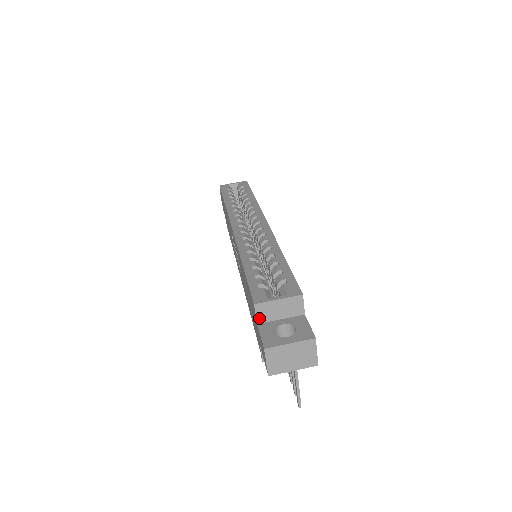
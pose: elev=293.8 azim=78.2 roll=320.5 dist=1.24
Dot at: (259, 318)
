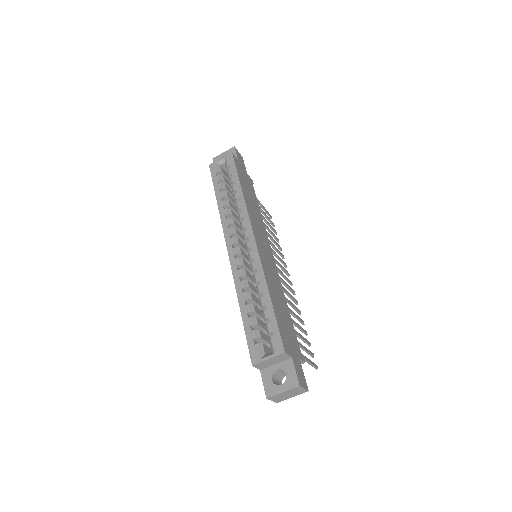
Dot at: (260, 368)
